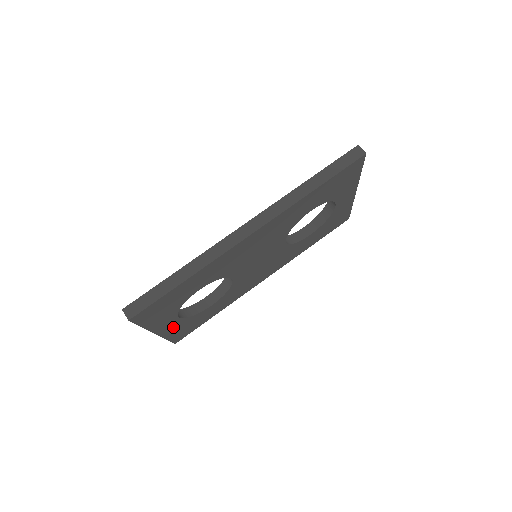
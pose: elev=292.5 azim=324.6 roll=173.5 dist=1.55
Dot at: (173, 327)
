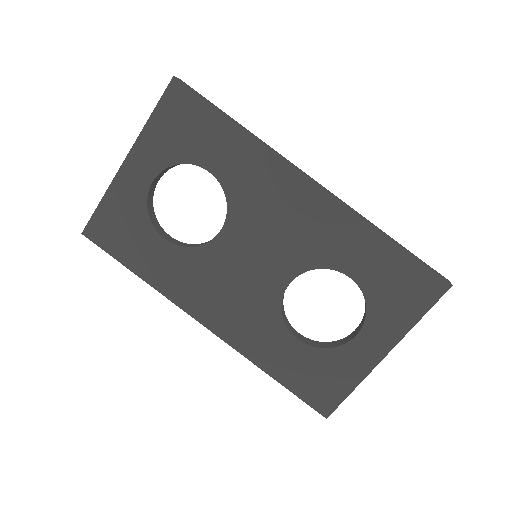
Dot at: (130, 189)
